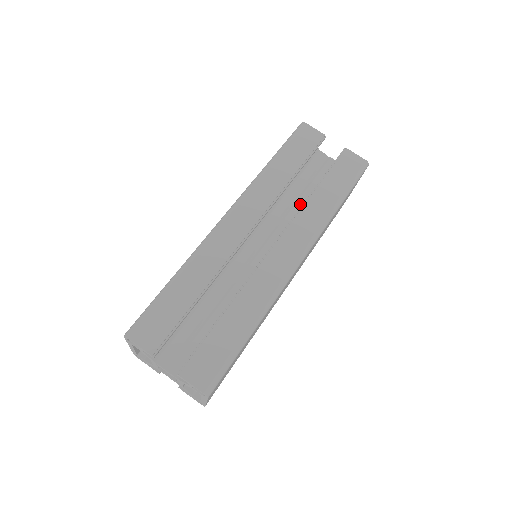
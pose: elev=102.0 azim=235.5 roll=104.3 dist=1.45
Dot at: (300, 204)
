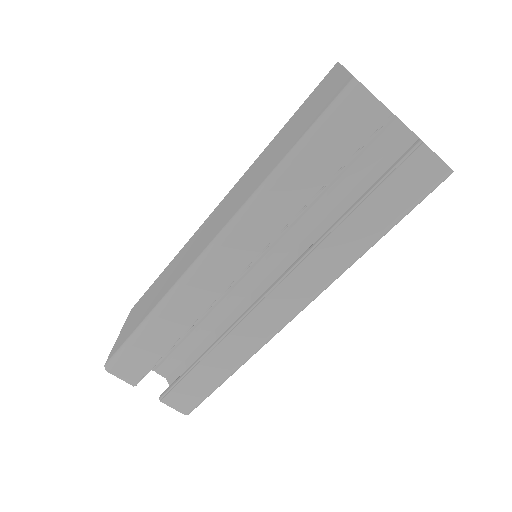
Dot at: (325, 207)
